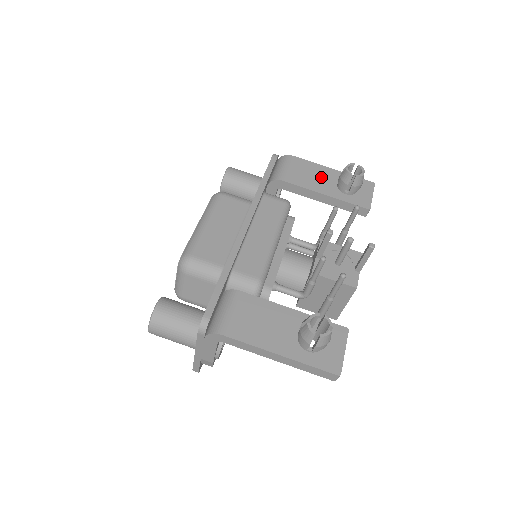
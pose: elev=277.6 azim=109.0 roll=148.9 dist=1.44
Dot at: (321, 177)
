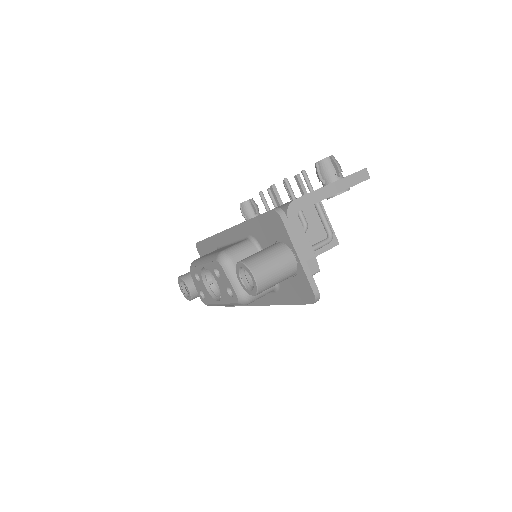
Dot at: occluded
